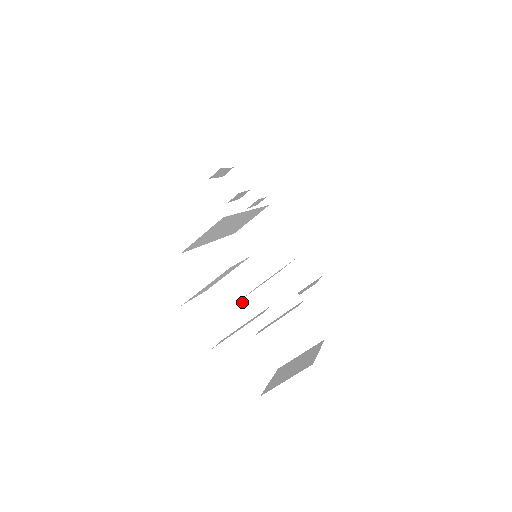
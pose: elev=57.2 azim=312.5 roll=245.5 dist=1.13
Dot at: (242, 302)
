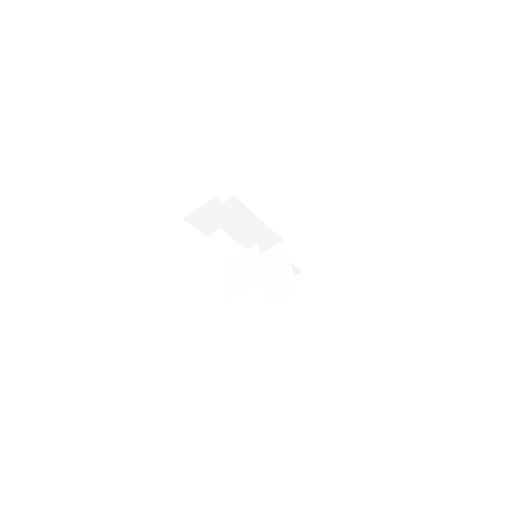
Dot at: (228, 262)
